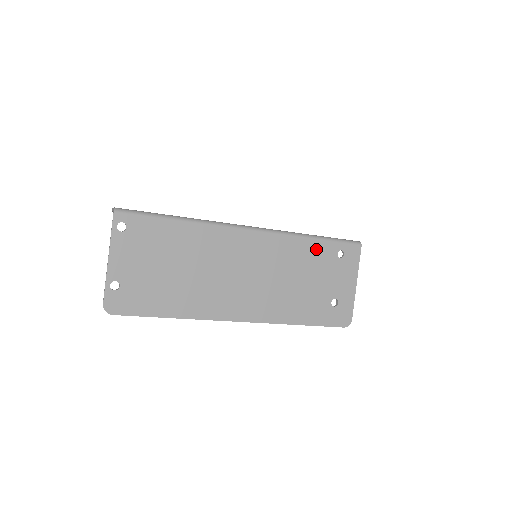
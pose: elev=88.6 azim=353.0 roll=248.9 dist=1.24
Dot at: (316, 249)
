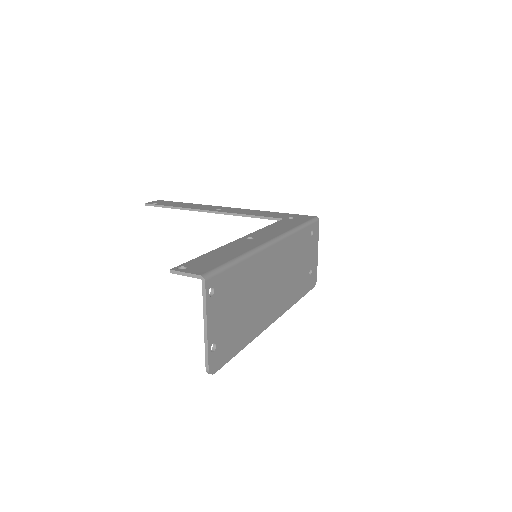
Dot at: (302, 237)
